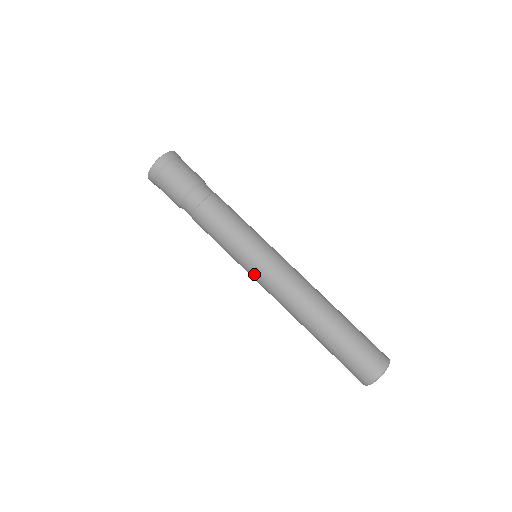
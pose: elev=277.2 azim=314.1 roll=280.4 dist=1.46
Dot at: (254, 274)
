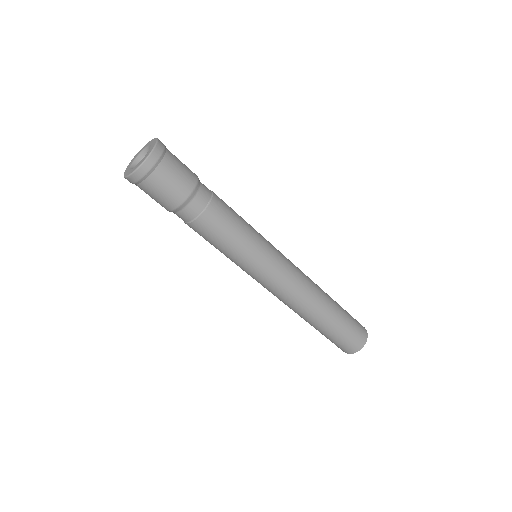
Dot at: (255, 279)
